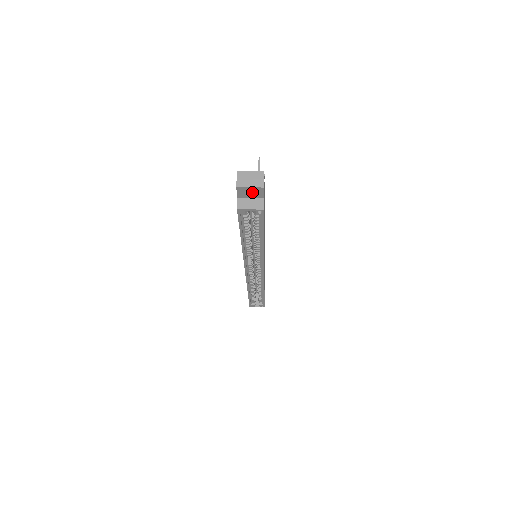
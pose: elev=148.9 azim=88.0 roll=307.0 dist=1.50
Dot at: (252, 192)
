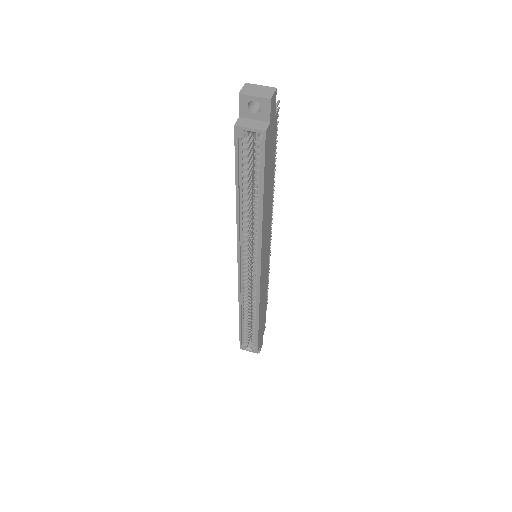
Dot at: (257, 111)
